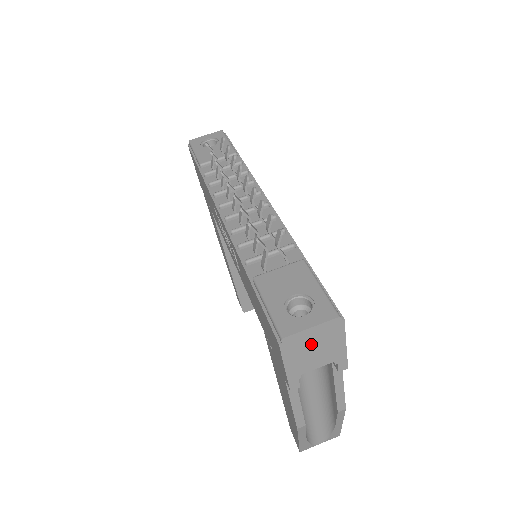
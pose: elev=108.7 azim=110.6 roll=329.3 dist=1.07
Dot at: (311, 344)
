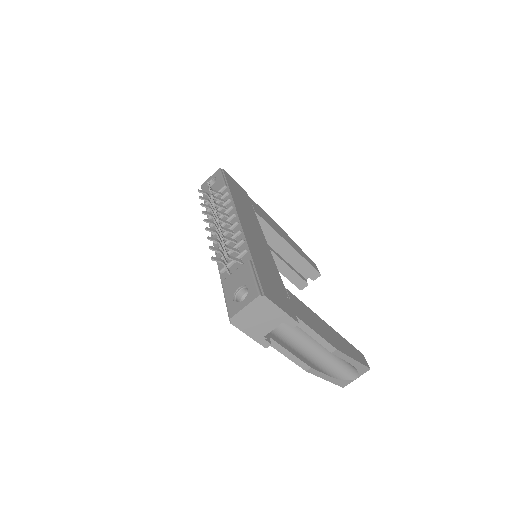
Dot at: (254, 317)
